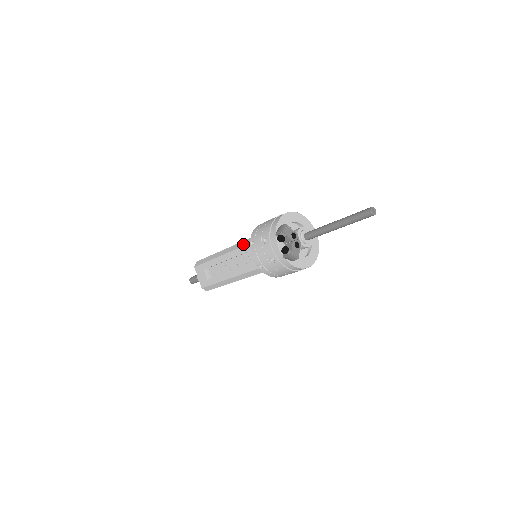
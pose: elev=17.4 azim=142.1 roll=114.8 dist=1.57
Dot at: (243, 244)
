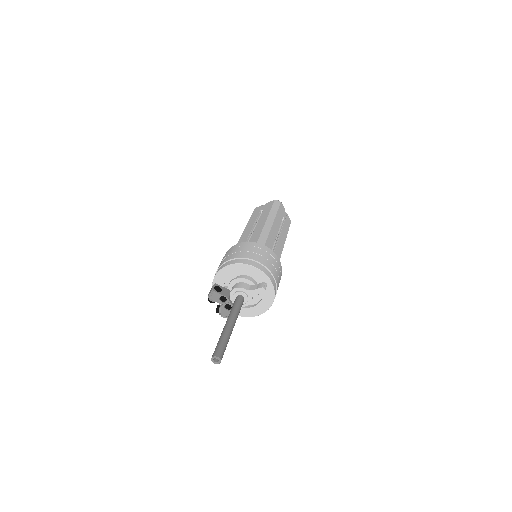
Dot at: occluded
